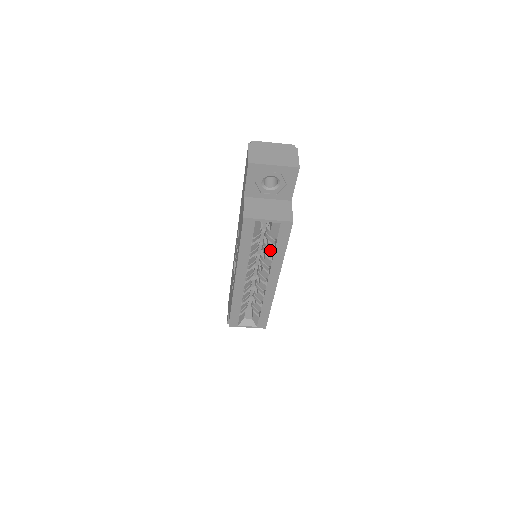
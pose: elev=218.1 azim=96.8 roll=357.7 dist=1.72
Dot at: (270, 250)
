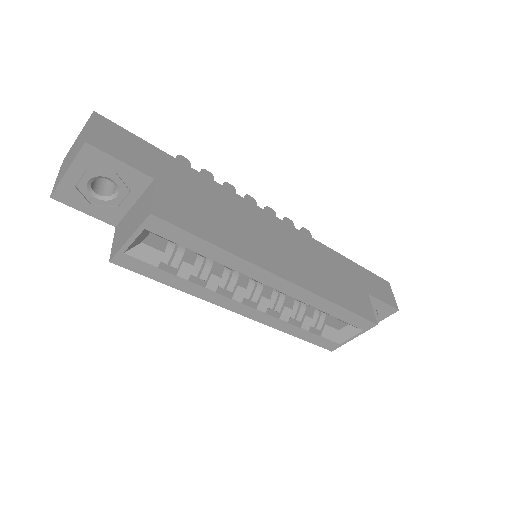
Dot at: occluded
